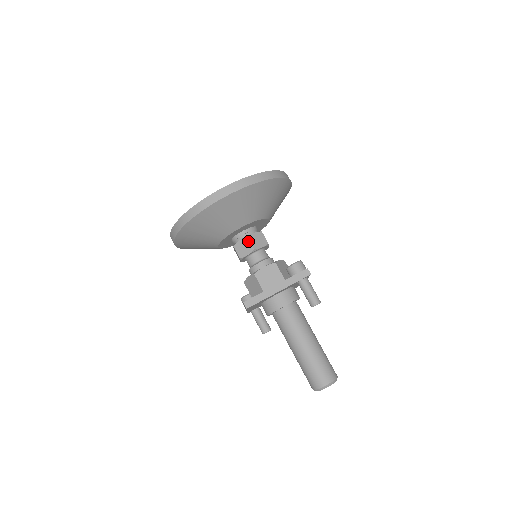
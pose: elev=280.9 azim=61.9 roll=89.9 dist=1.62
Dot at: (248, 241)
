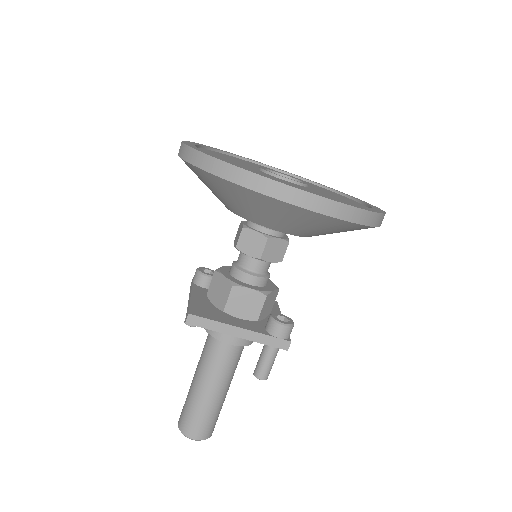
Dot at: (263, 243)
